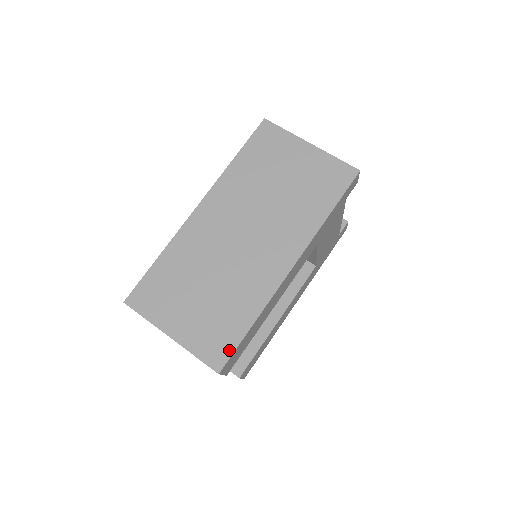
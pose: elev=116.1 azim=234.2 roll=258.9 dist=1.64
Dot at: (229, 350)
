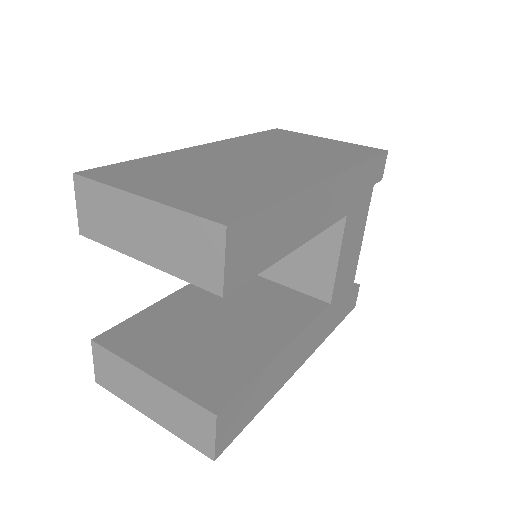
Dot at: (245, 211)
